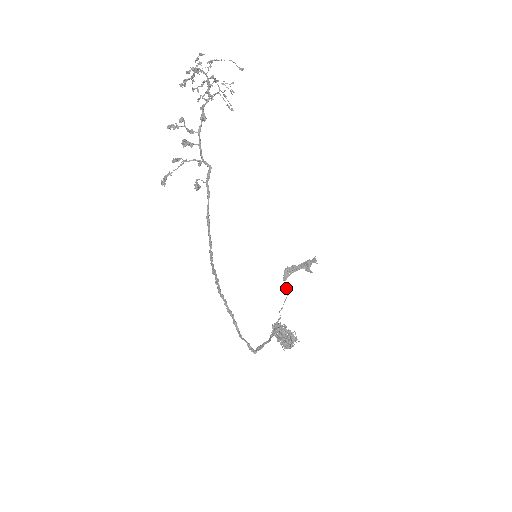
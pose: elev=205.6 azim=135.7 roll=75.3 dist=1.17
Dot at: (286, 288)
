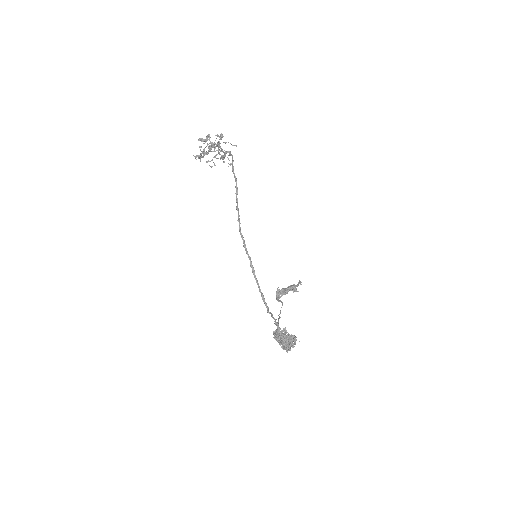
Dot at: (280, 300)
